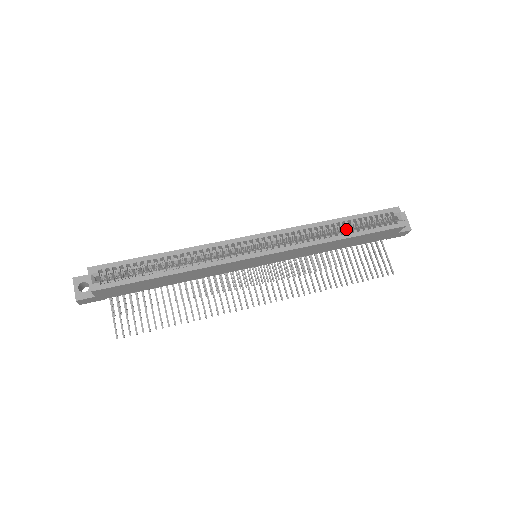
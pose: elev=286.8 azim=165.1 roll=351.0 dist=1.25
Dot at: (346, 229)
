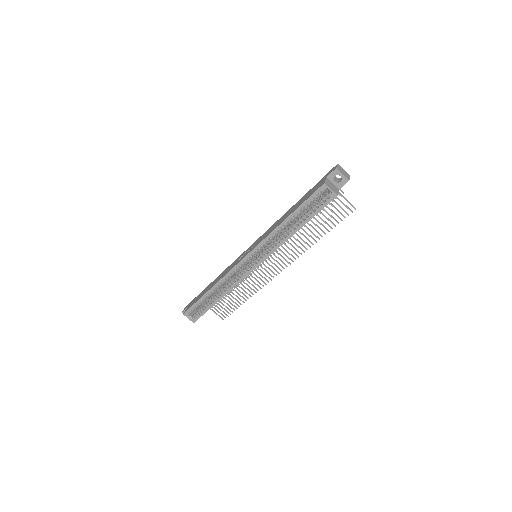
Dot at: occluded
